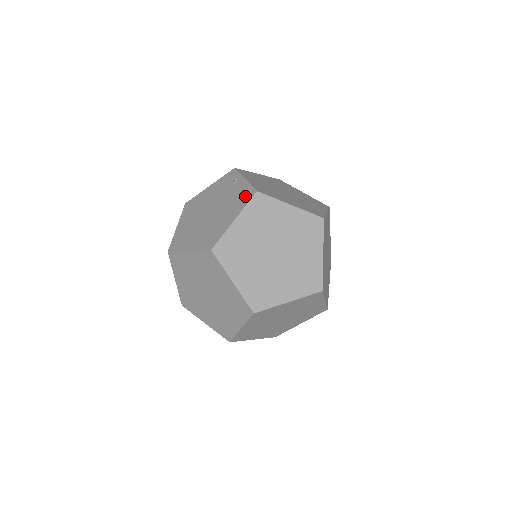
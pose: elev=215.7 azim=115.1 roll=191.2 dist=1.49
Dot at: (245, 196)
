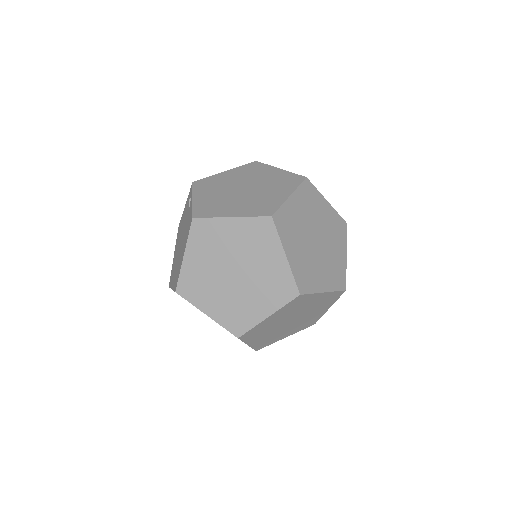
Dot at: (189, 224)
